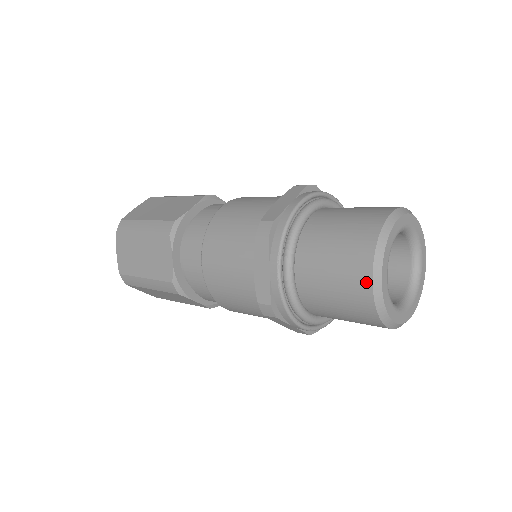
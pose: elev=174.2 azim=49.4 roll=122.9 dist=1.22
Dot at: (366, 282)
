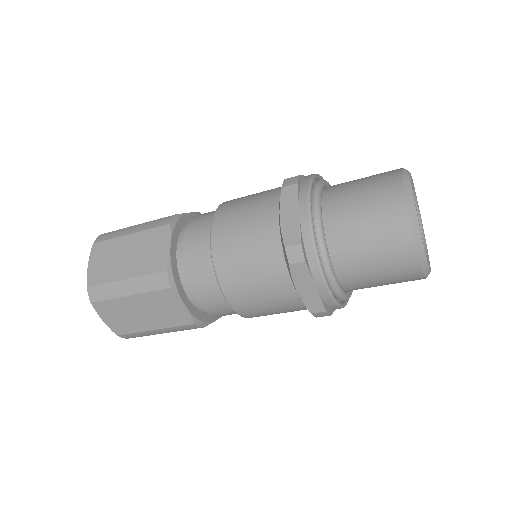
Dot at: (401, 202)
